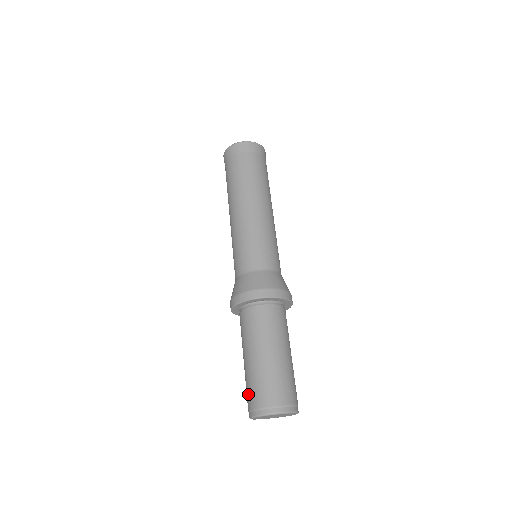
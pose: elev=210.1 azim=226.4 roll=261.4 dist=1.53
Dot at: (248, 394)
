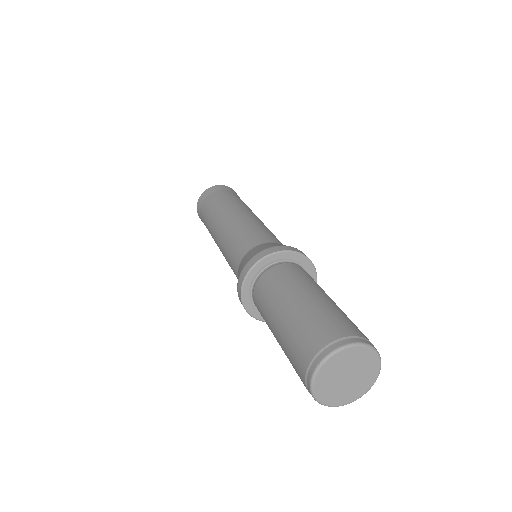
Dot at: (298, 349)
